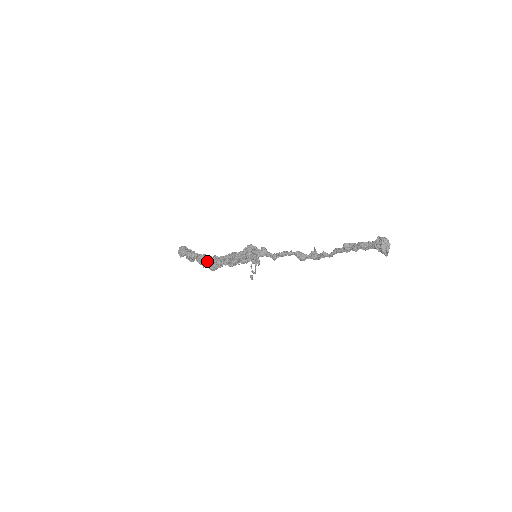
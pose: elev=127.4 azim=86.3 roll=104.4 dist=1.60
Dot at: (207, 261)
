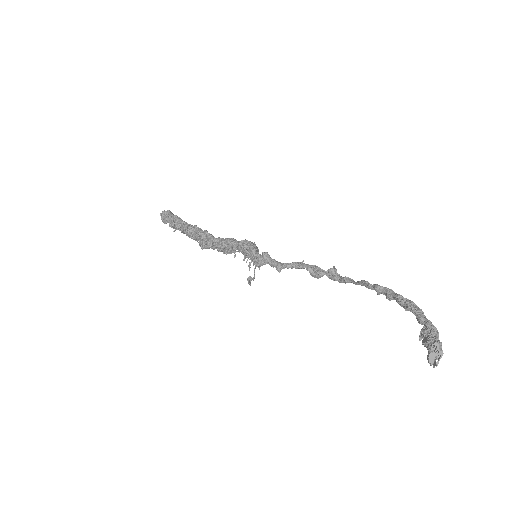
Dot at: (196, 237)
